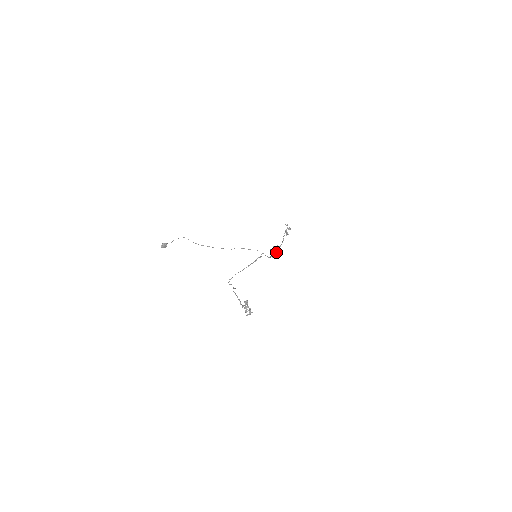
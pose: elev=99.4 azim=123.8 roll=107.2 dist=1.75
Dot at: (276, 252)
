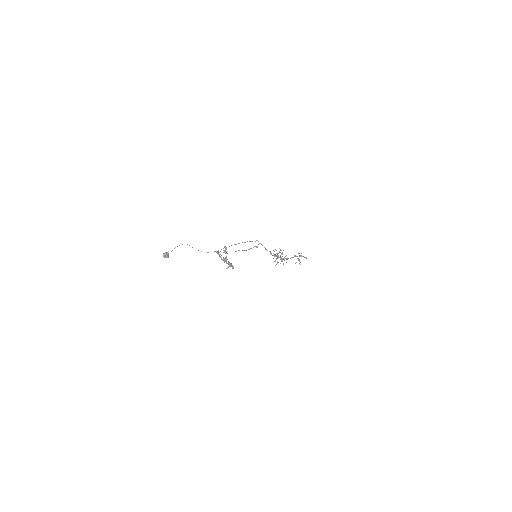
Dot at: occluded
